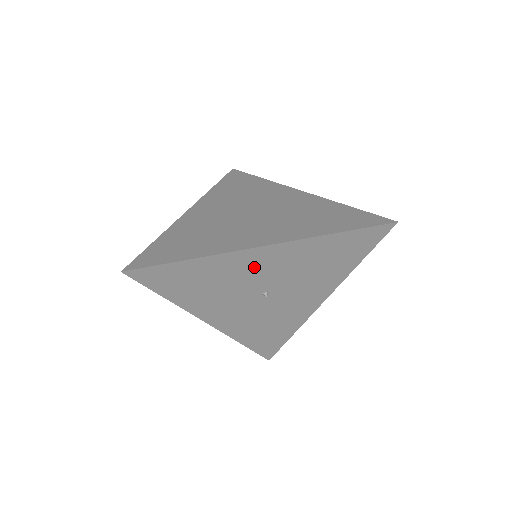
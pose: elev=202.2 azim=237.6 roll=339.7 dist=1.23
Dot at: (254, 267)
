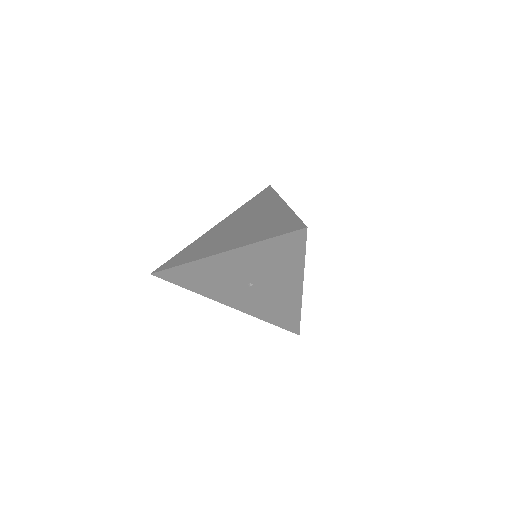
Dot at: (226, 267)
